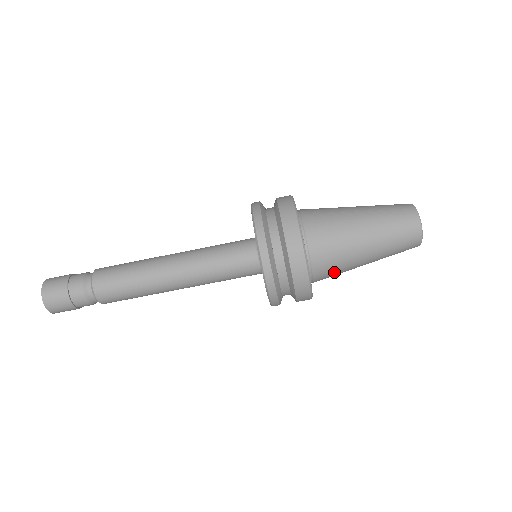
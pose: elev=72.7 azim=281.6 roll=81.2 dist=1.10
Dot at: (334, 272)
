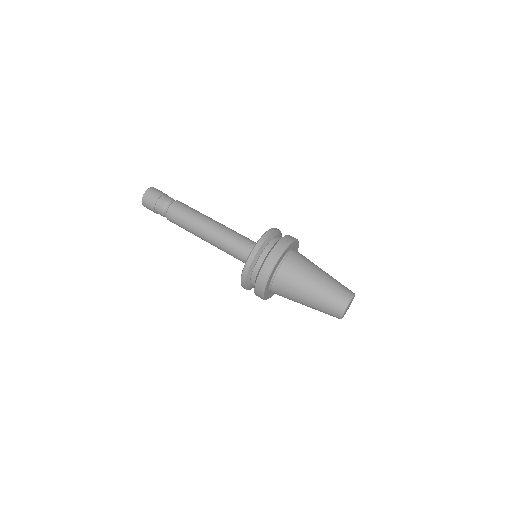
Dot at: (295, 271)
